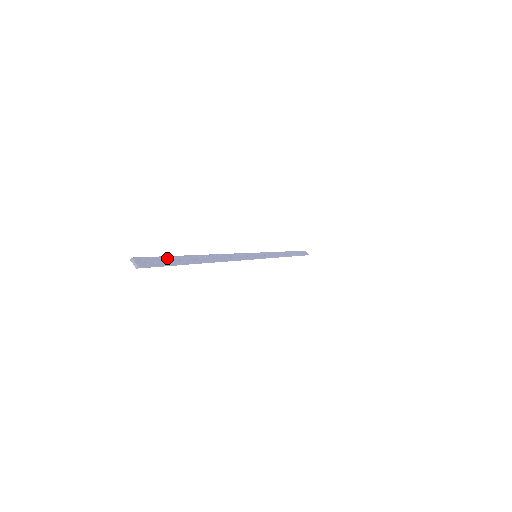
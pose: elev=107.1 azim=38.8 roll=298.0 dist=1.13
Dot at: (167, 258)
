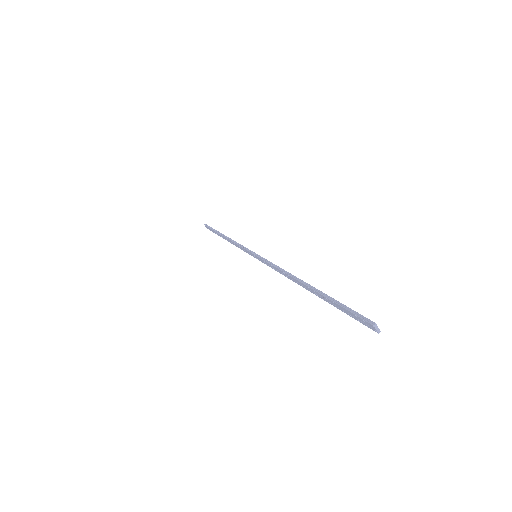
Dot at: (343, 305)
